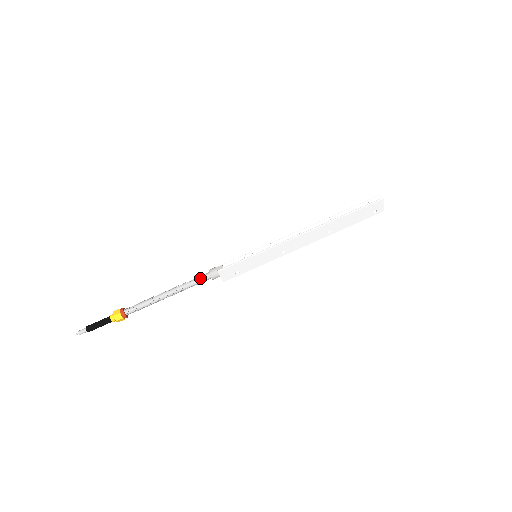
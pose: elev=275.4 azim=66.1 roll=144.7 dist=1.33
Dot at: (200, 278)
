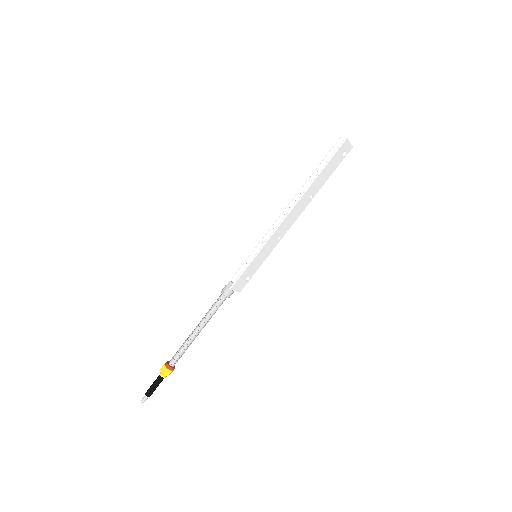
Dot at: (218, 303)
